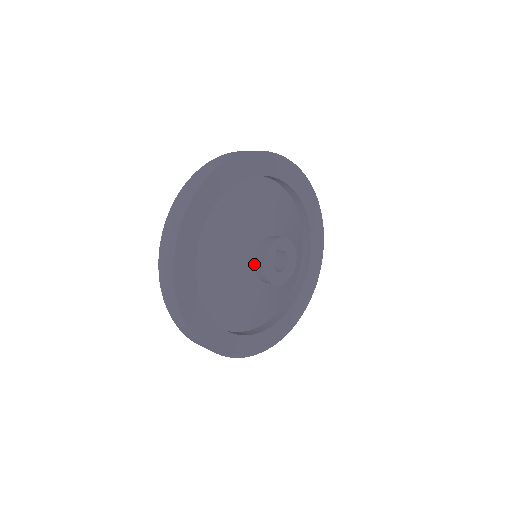
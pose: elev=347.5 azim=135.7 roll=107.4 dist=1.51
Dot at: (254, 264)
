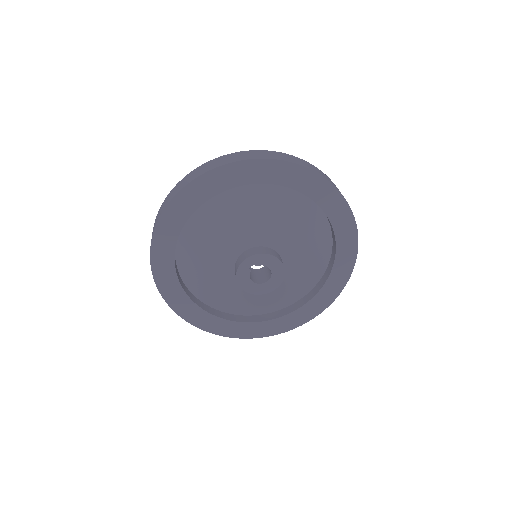
Dot at: occluded
